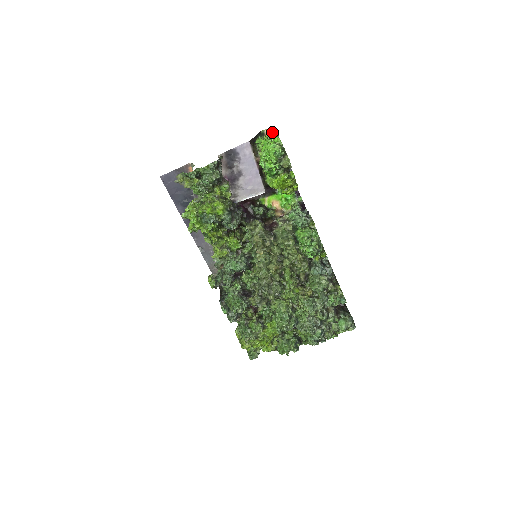
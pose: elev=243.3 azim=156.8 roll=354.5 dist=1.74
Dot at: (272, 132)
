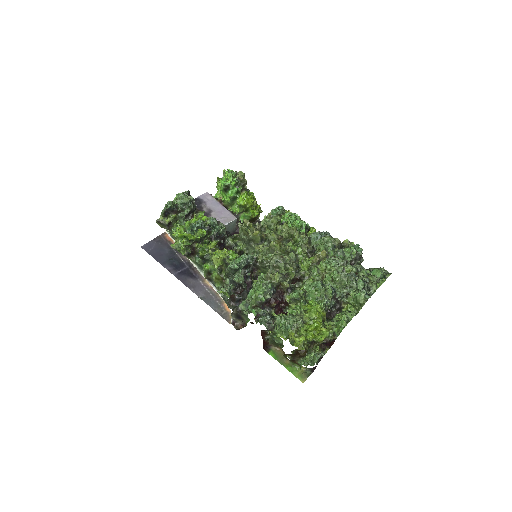
Dot at: occluded
